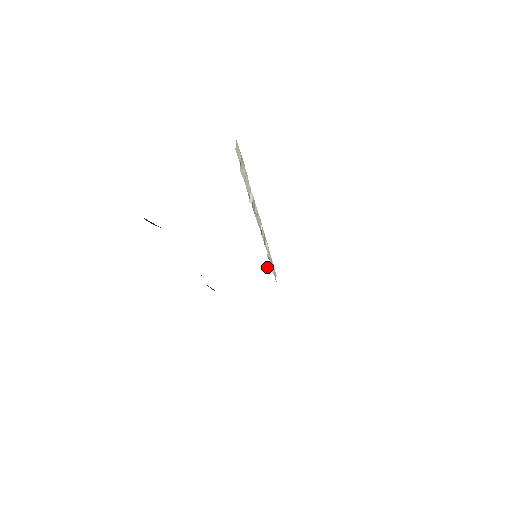
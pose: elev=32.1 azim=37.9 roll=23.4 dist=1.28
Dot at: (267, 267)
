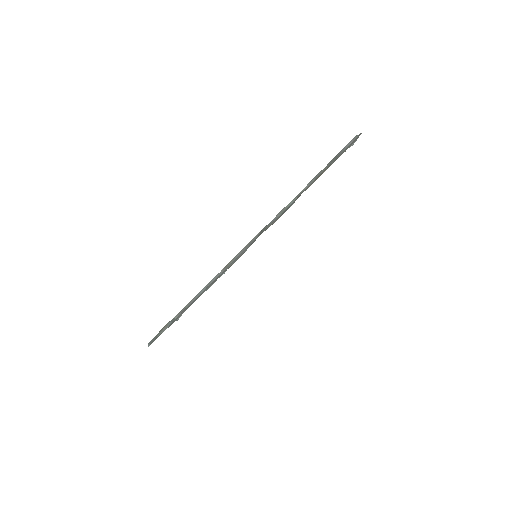
Dot at: occluded
